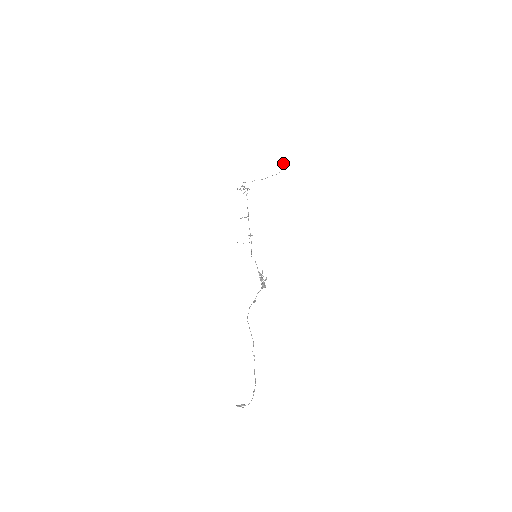
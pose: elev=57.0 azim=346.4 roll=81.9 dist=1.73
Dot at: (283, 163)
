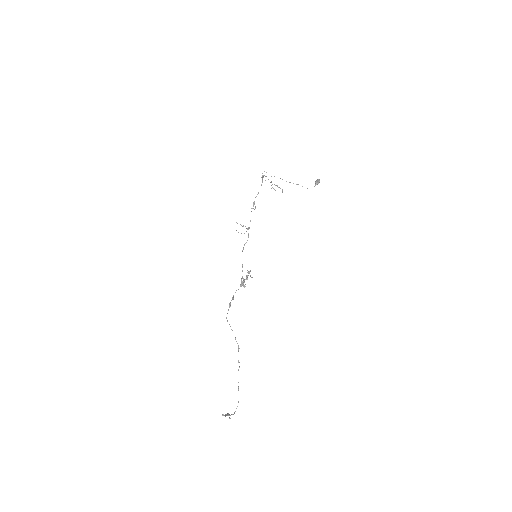
Dot at: occluded
